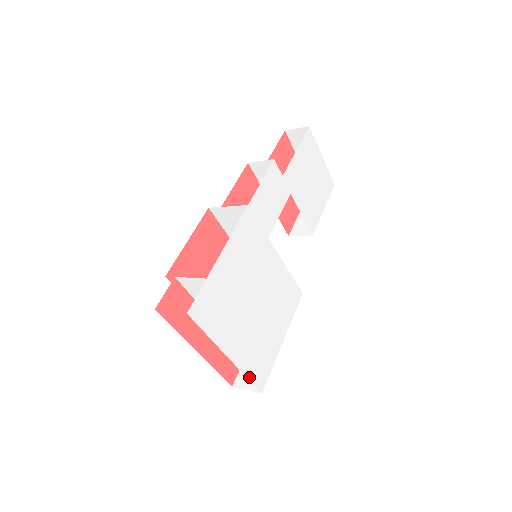
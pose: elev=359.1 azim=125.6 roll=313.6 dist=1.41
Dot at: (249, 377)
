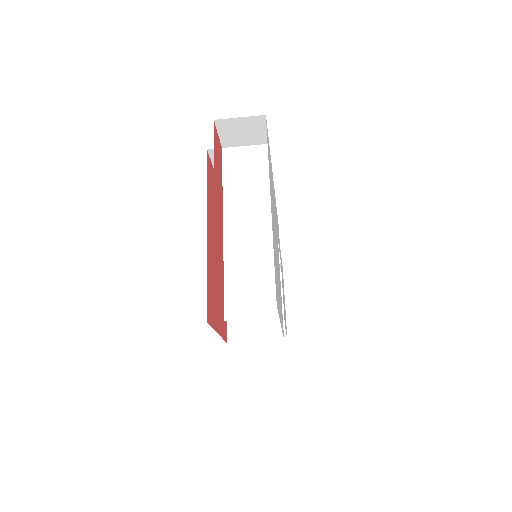
Dot at: (274, 260)
